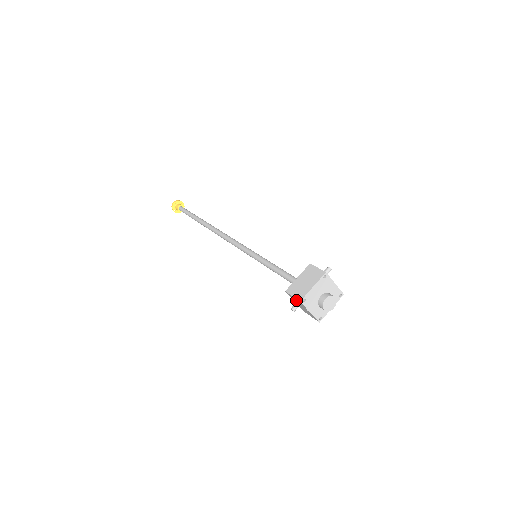
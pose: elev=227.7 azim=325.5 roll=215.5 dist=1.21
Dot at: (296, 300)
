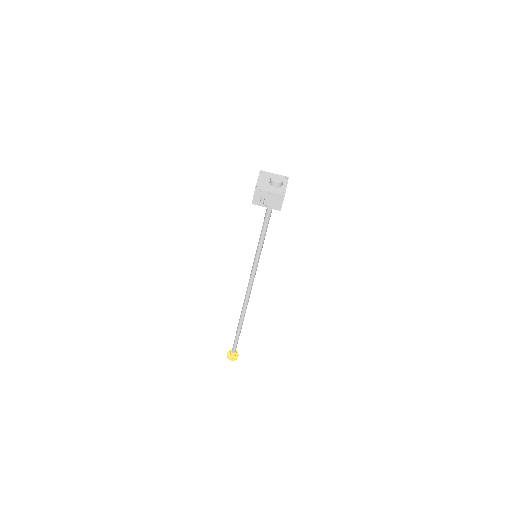
Dot at: (258, 197)
